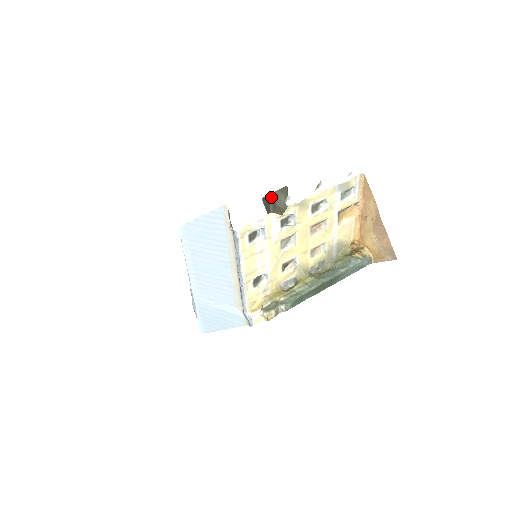
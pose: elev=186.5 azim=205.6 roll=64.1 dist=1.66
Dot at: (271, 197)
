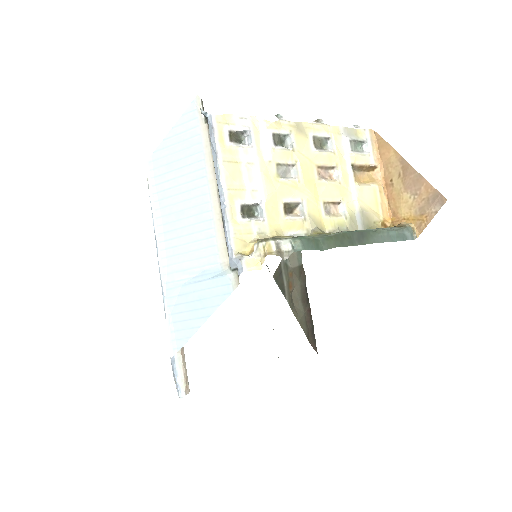
Dot at: (282, 263)
